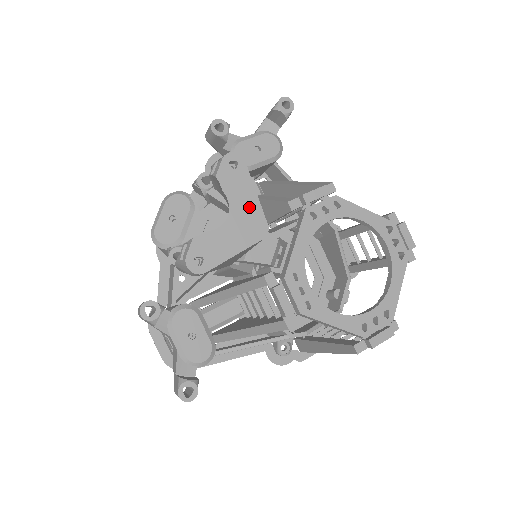
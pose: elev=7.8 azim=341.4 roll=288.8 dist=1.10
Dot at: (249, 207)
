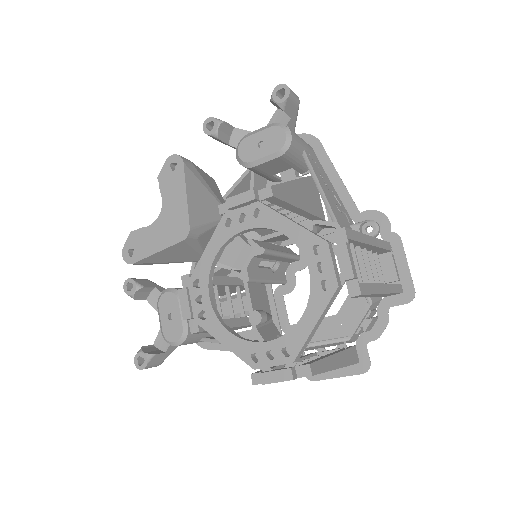
Dot at: (177, 208)
